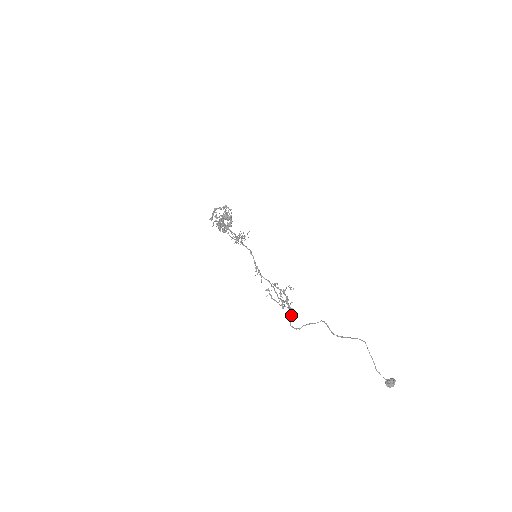
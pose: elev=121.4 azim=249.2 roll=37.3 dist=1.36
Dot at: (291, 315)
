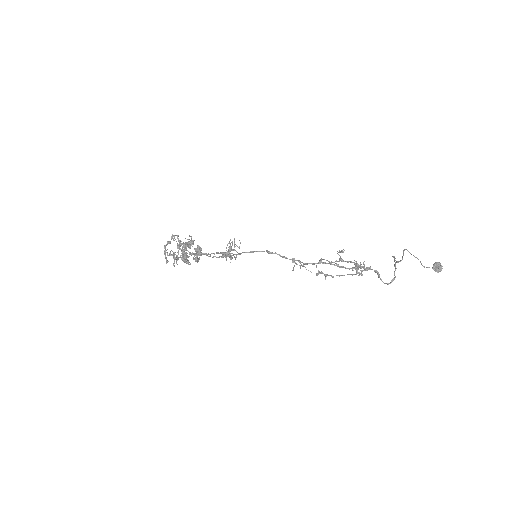
Dot at: (378, 274)
